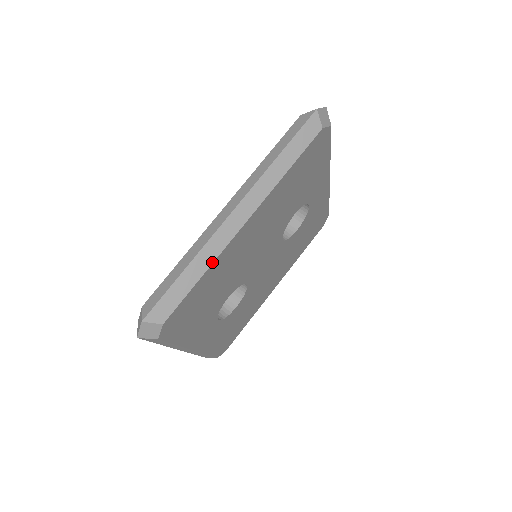
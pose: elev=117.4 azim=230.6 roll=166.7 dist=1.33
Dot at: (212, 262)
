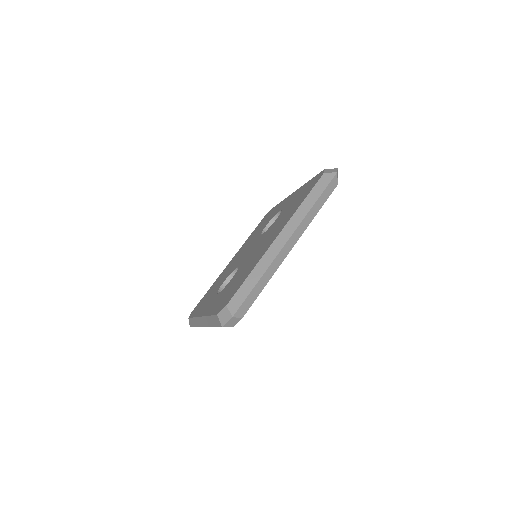
Dot at: occluded
